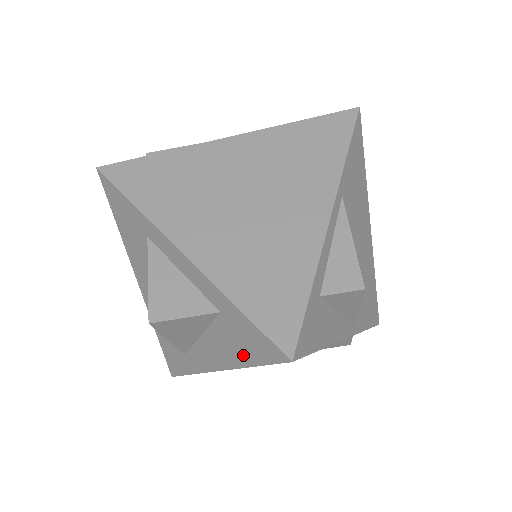
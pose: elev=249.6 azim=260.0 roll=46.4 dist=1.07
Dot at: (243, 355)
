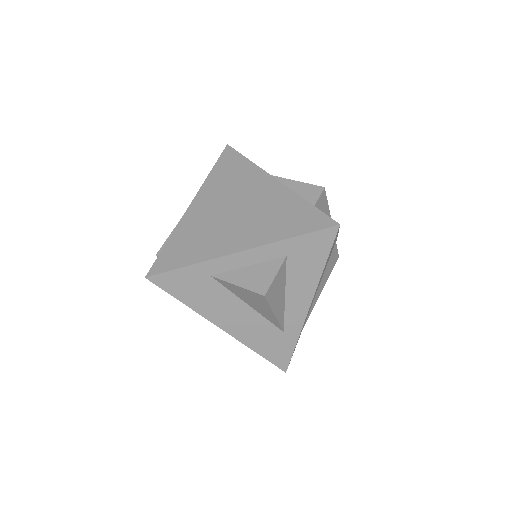
Dot at: (316, 265)
